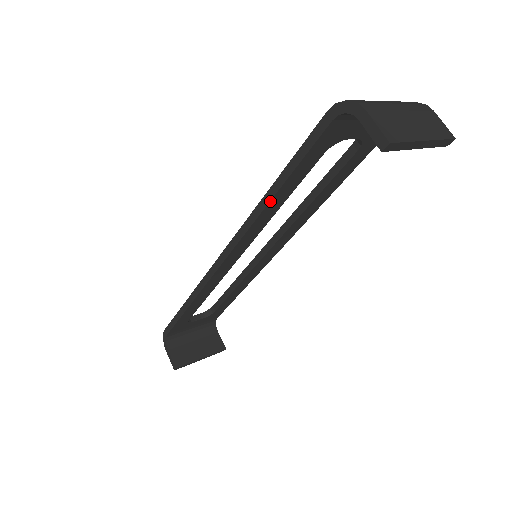
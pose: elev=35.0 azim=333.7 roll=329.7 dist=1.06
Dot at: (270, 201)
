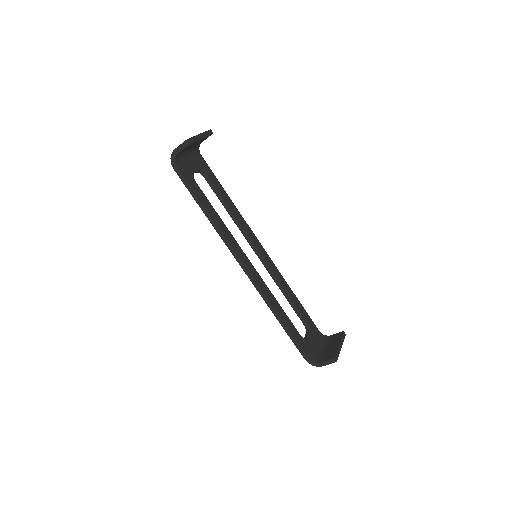
Dot at: (211, 216)
